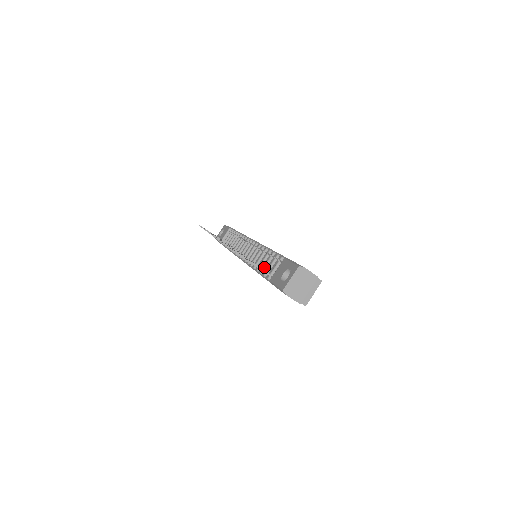
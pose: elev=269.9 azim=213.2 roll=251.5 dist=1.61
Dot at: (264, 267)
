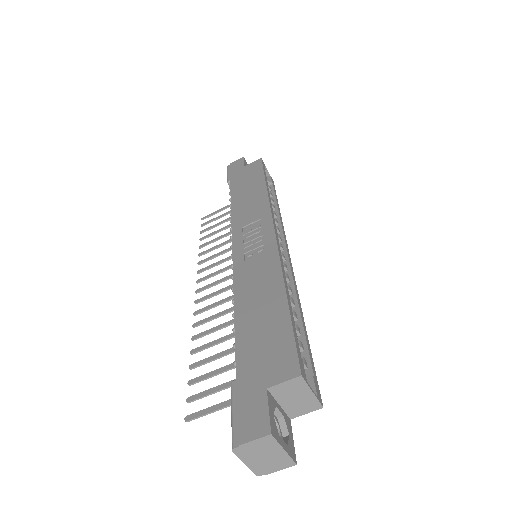
Dot at: occluded
